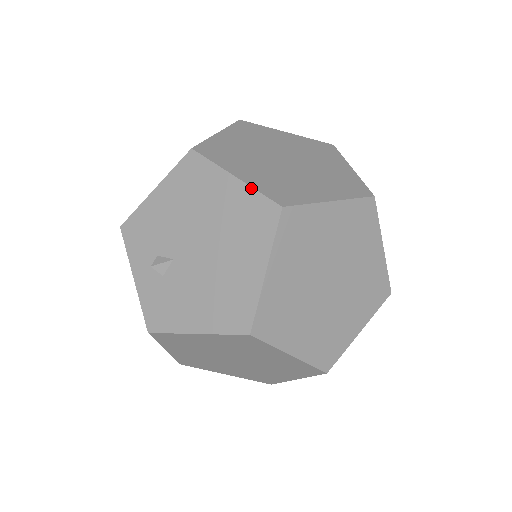
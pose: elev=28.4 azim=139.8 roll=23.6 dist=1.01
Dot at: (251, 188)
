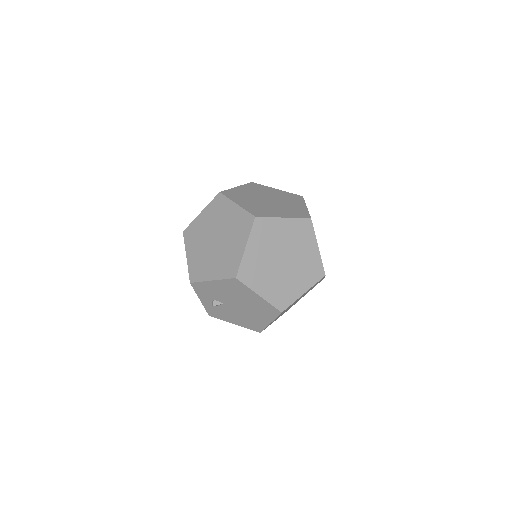
Dot at: (268, 302)
